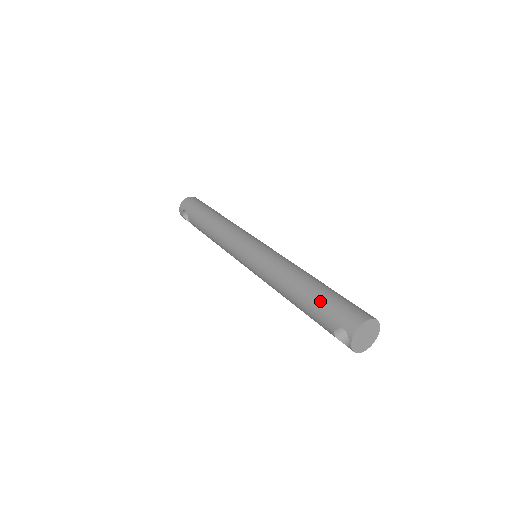
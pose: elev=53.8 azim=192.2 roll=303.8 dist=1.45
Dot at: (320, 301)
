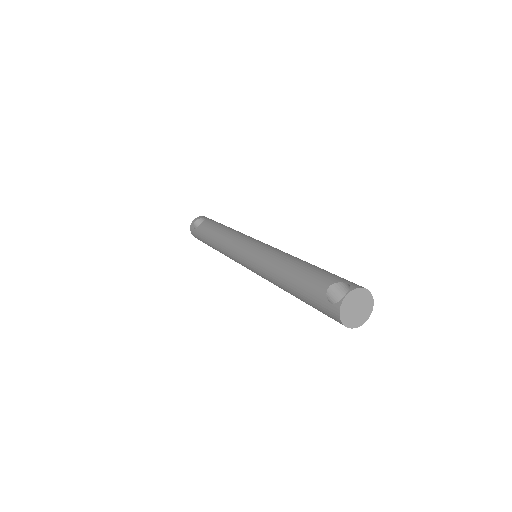
Dot at: occluded
